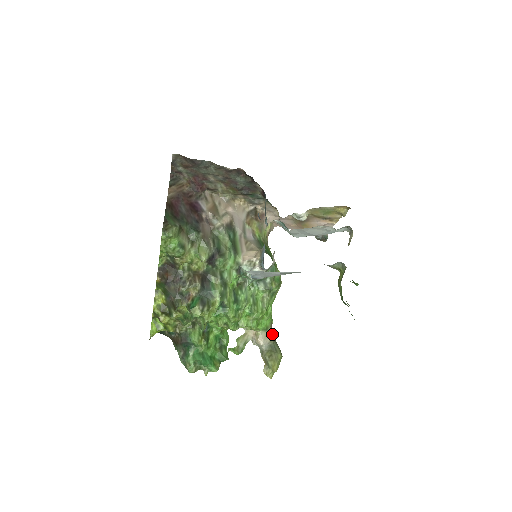
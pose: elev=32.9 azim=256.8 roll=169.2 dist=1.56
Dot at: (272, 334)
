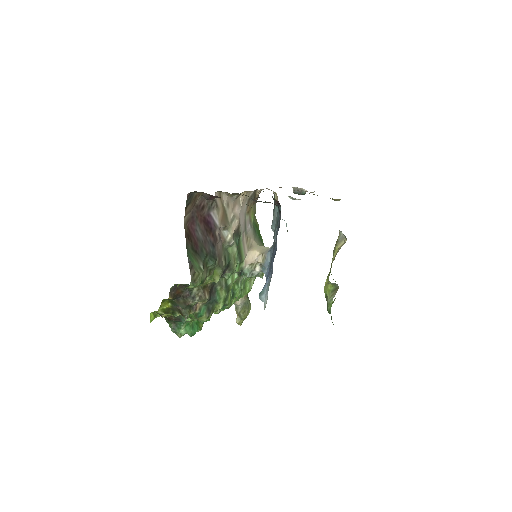
Dot at: occluded
